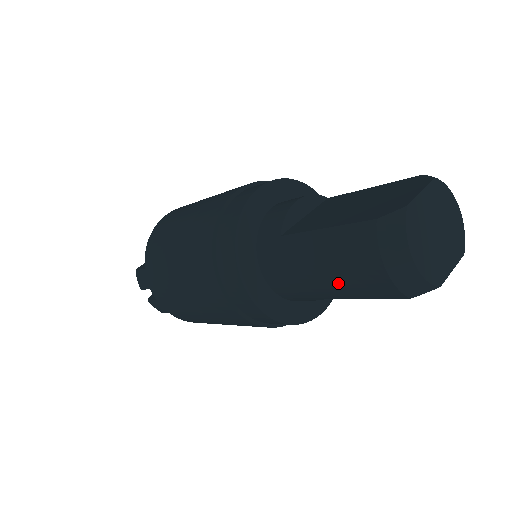
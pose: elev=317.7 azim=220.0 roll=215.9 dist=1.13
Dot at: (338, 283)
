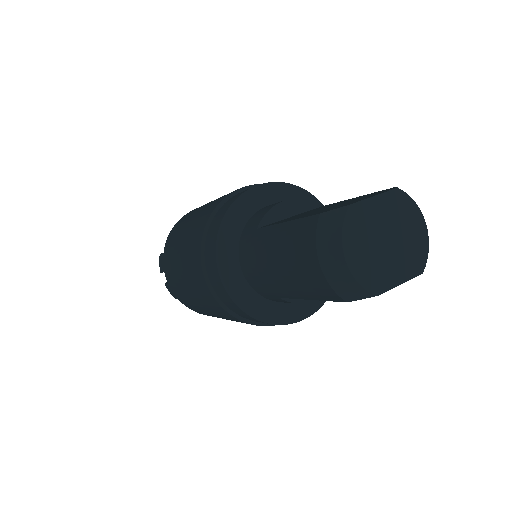
Dot at: (289, 278)
